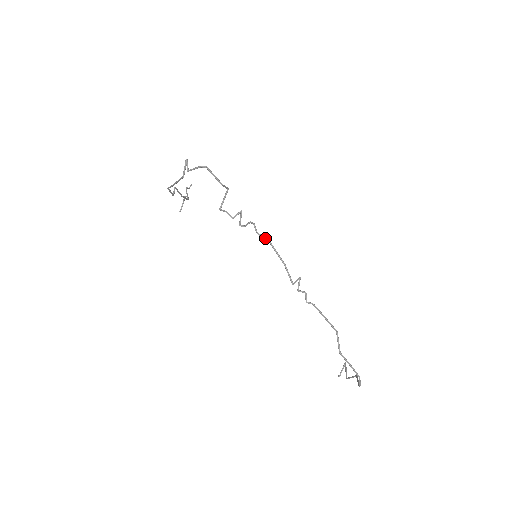
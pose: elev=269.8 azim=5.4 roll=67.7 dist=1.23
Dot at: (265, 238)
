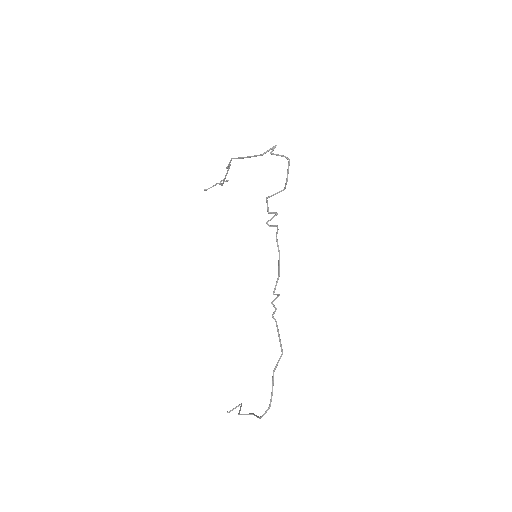
Dot at: occluded
